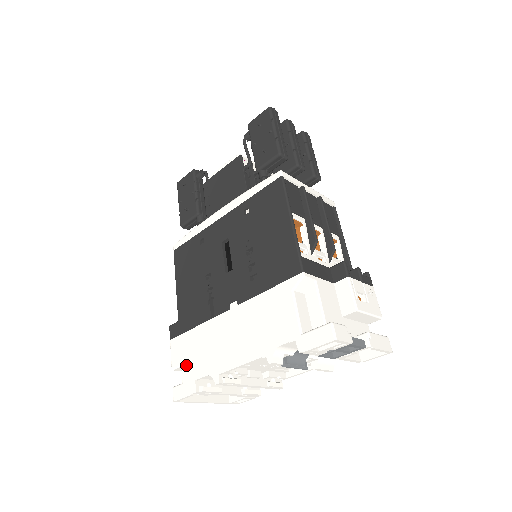
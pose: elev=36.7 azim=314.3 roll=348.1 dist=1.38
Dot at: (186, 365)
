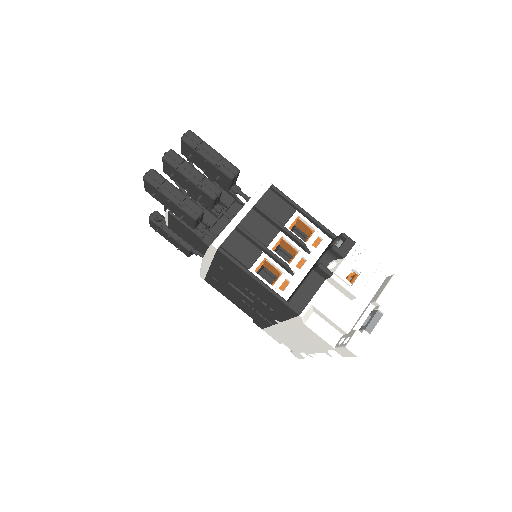
Dot at: (285, 344)
